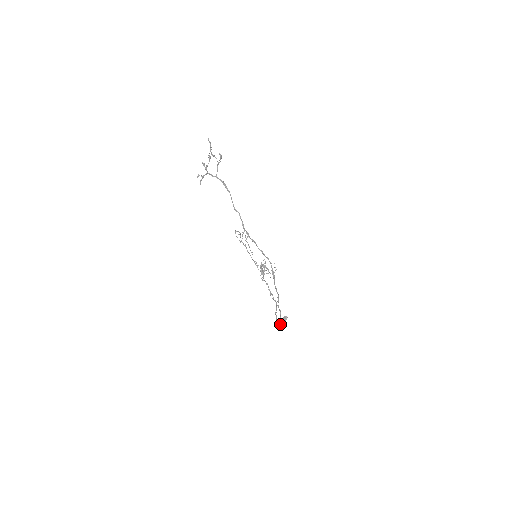
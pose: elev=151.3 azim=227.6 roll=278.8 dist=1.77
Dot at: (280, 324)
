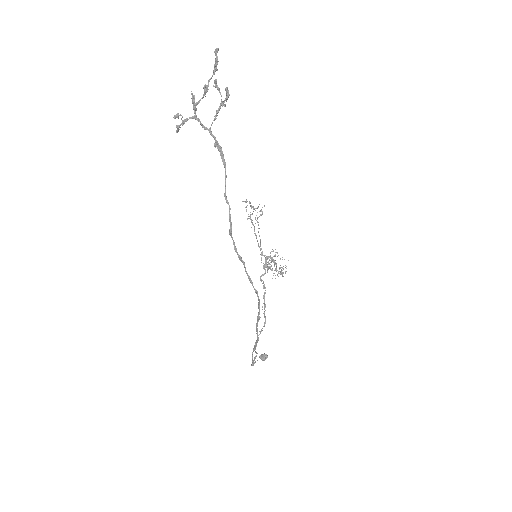
Dot at: (252, 365)
